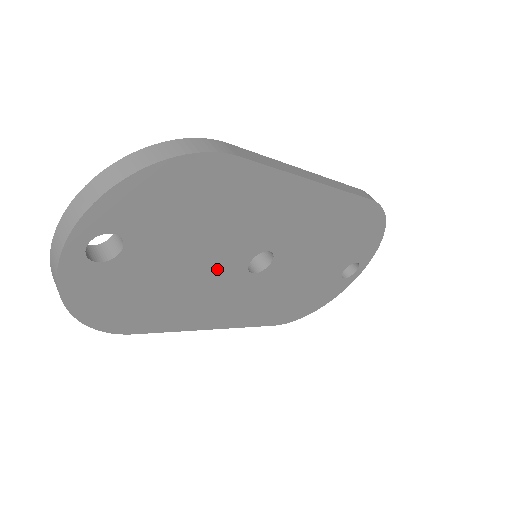
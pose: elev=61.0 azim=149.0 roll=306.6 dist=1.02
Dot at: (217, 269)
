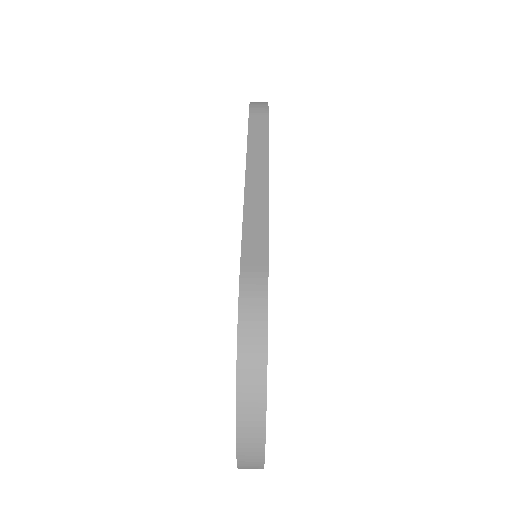
Dot at: occluded
